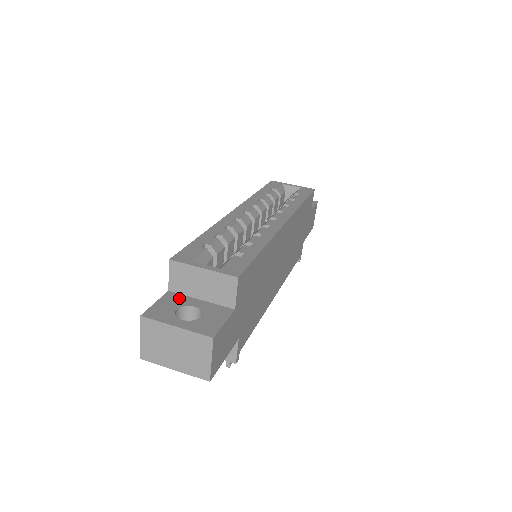
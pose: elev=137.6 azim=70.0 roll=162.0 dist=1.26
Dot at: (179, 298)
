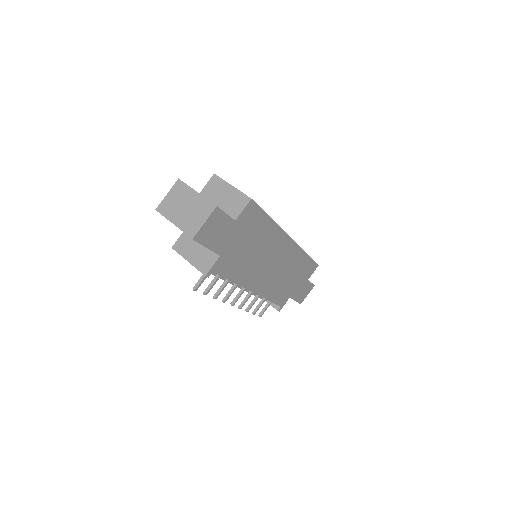
Dot at: occluded
